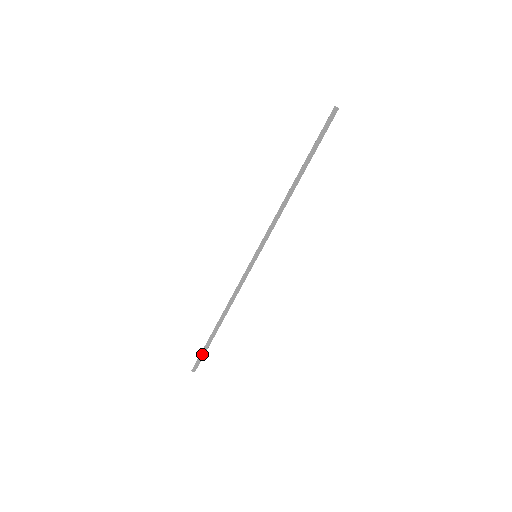
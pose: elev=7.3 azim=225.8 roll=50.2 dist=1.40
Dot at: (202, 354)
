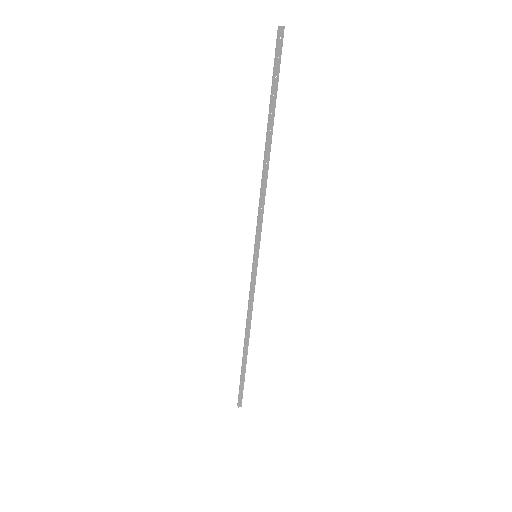
Dot at: (240, 385)
